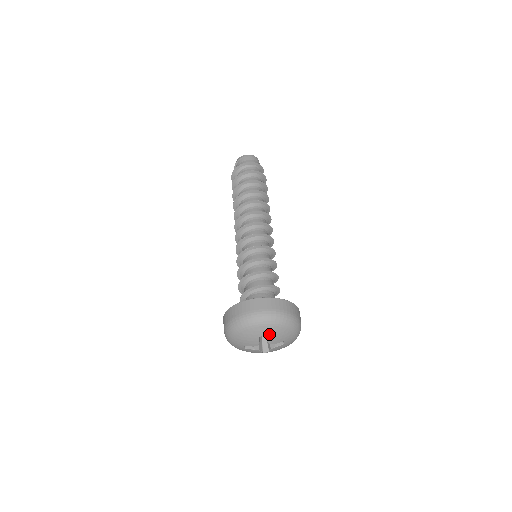
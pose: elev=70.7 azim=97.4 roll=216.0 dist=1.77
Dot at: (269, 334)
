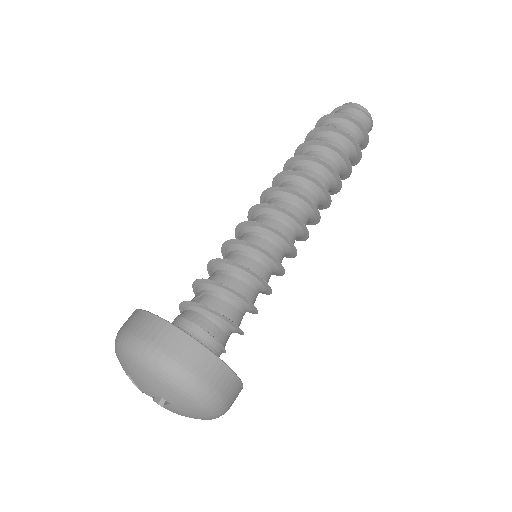
Dot at: (176, 406)
